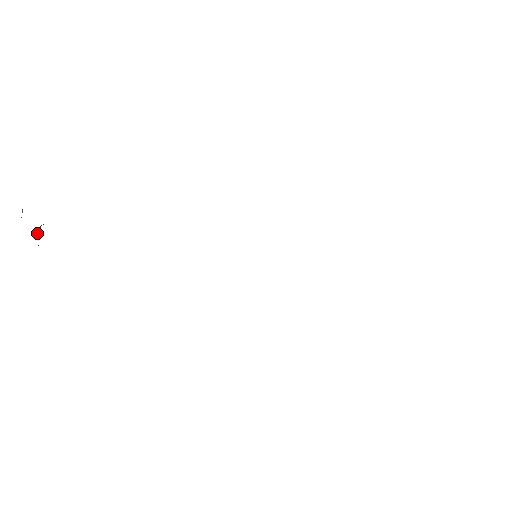
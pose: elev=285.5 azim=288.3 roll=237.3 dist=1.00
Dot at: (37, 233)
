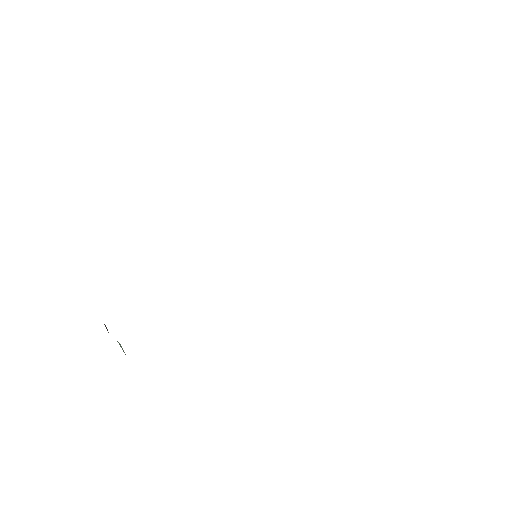
Dot at: occluded
